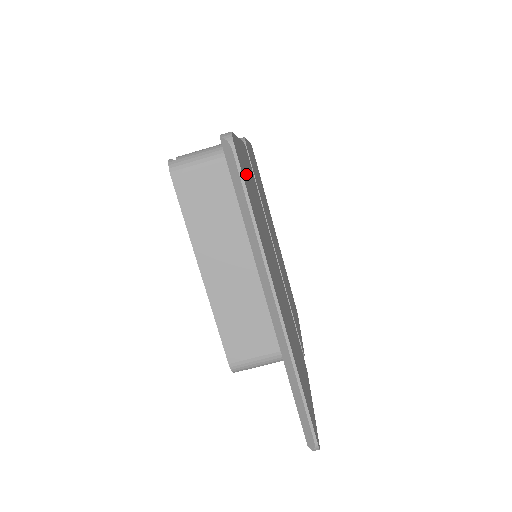
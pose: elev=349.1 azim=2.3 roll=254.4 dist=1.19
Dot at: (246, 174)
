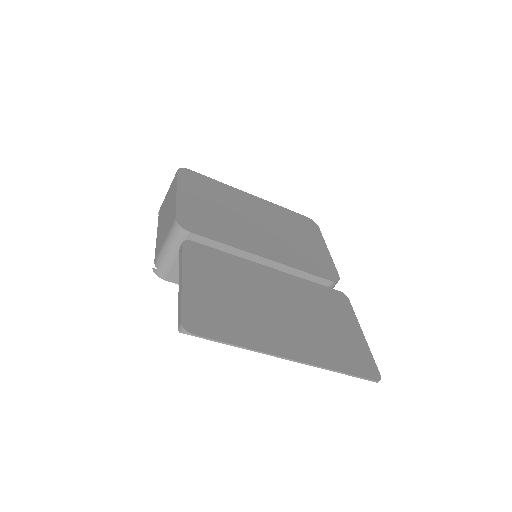
Dot at: (208, 309)
